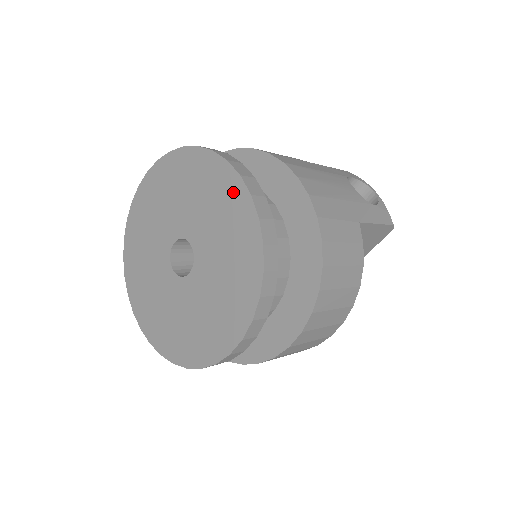
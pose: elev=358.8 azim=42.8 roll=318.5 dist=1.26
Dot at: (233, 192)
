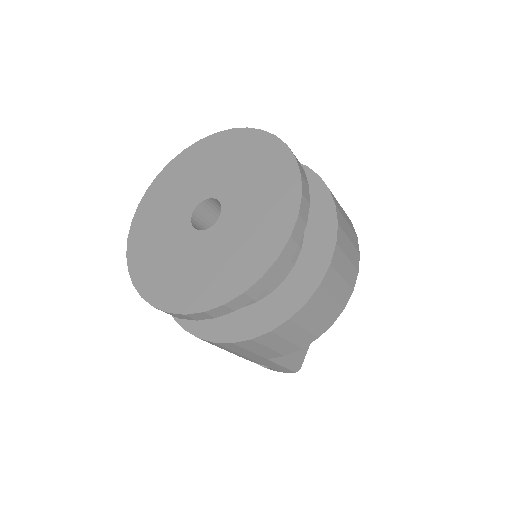
Dot at: (245, 139)
